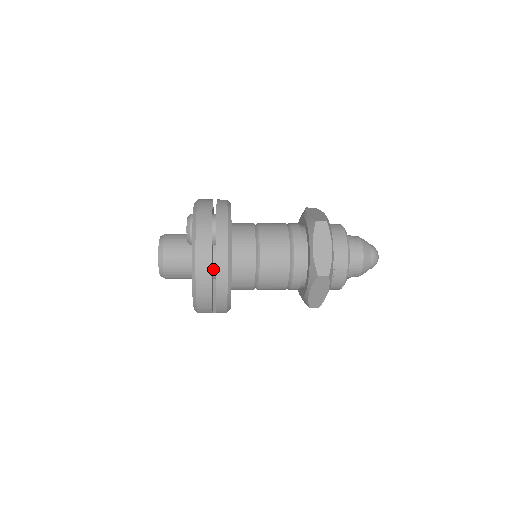
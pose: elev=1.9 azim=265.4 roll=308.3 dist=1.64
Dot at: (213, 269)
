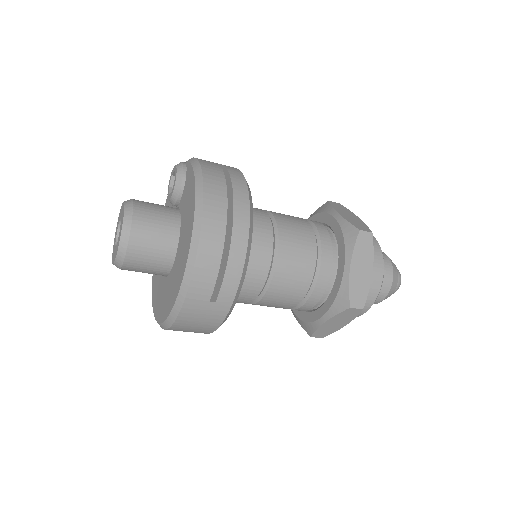
Dot at: occluded
